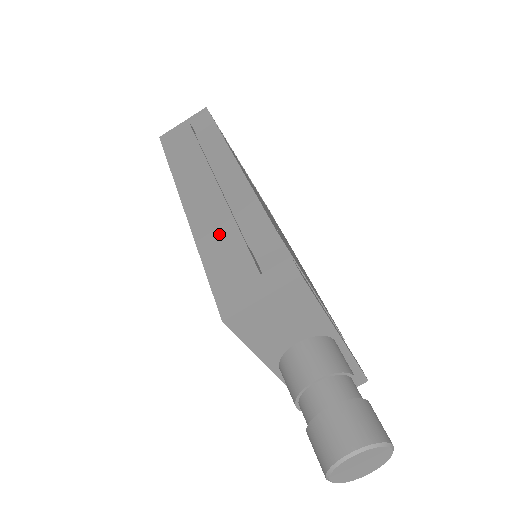
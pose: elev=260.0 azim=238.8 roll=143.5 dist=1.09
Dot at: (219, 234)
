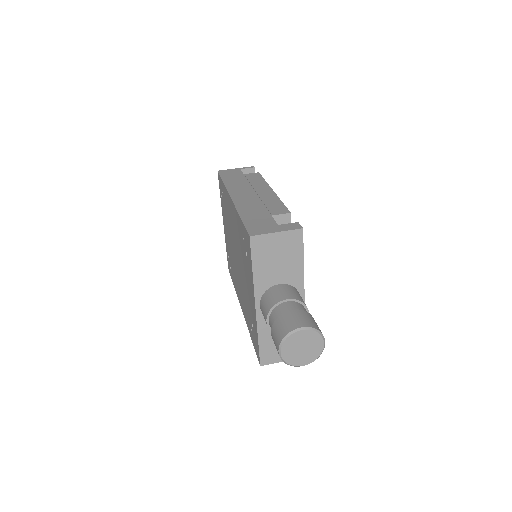
Dot at: (254, 209)
